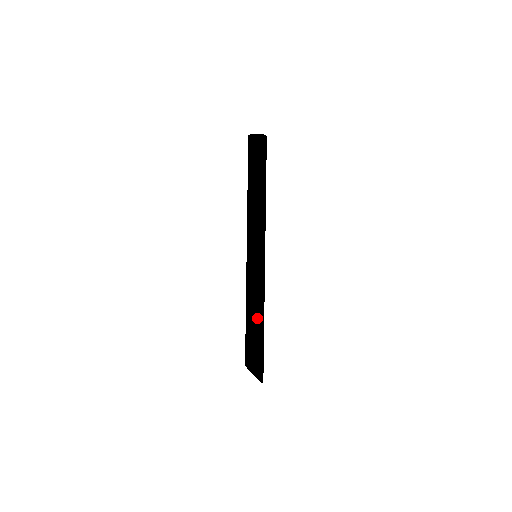
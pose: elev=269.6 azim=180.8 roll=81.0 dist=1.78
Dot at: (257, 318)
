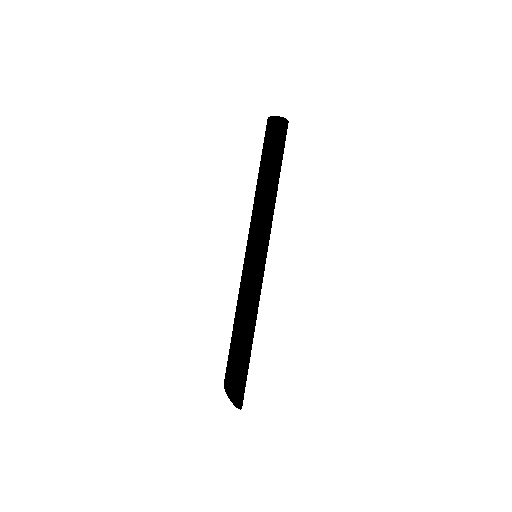
Dot at: (241, 327)
